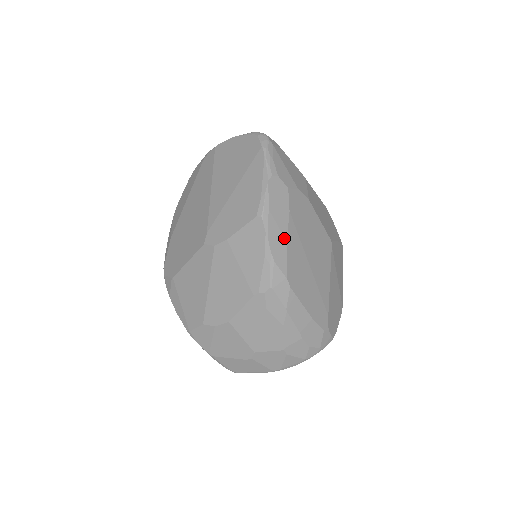
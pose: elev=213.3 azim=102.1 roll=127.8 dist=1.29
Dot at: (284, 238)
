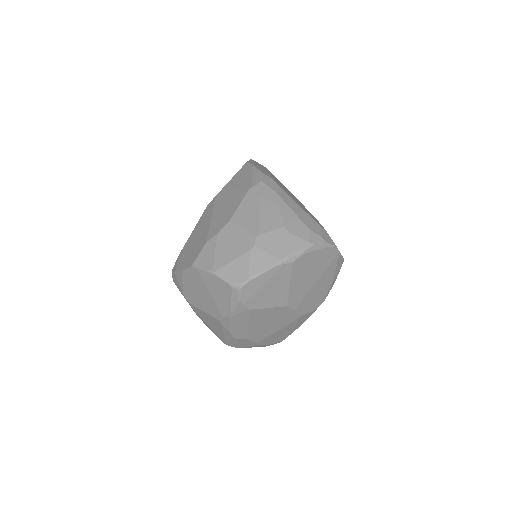
Dot at: (267, 172)
